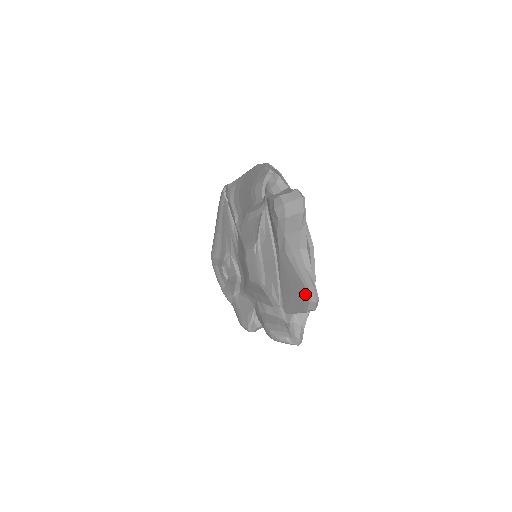
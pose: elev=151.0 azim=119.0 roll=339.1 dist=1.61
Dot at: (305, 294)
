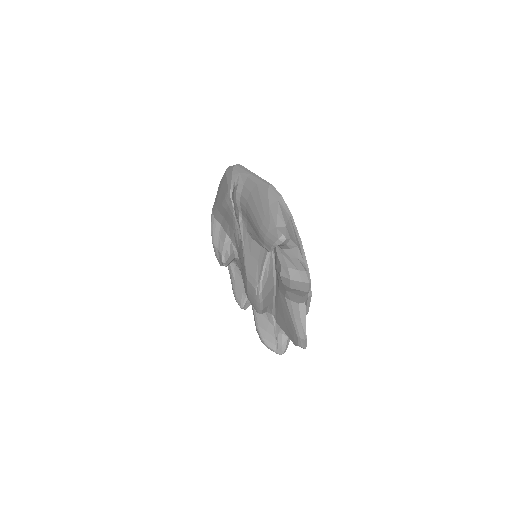
Dot at: (296, 338)
